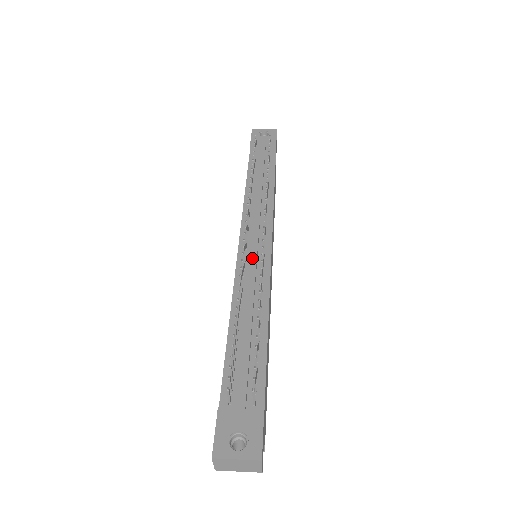
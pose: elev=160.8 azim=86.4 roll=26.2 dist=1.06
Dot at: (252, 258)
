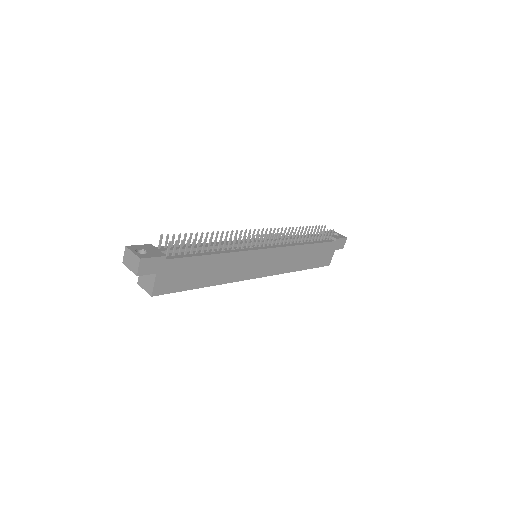
Dot at: occluded
